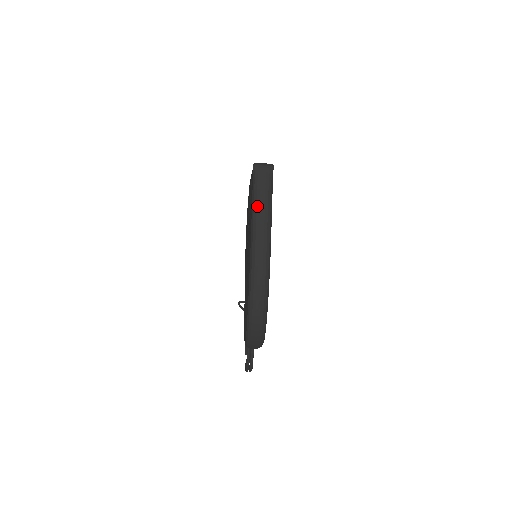
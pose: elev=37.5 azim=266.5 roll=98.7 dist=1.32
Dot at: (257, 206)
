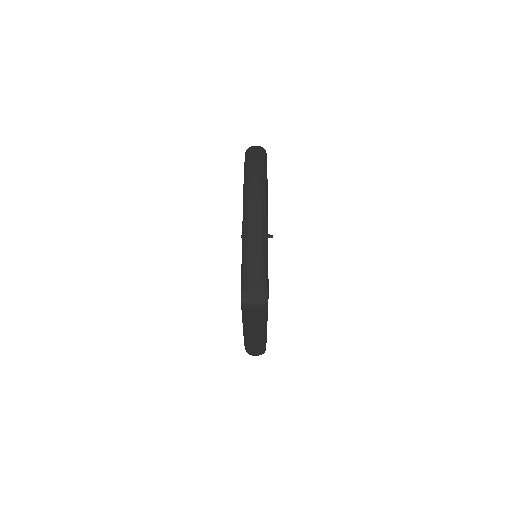
Dot at: (248, 328)
